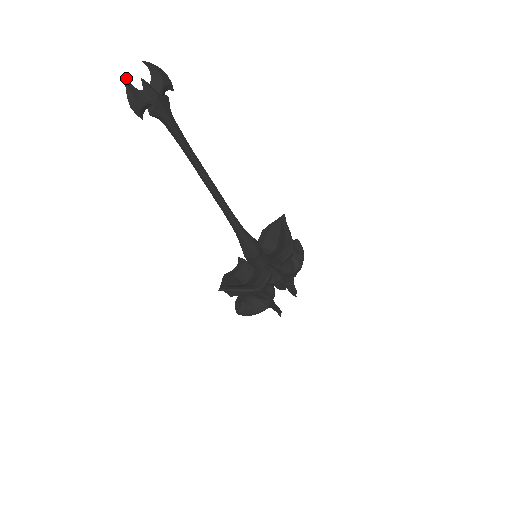
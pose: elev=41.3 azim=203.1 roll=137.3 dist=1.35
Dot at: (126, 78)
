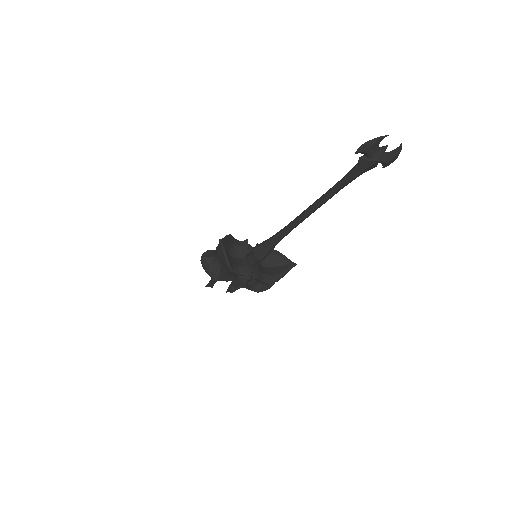
Dot at: (386, 136)
